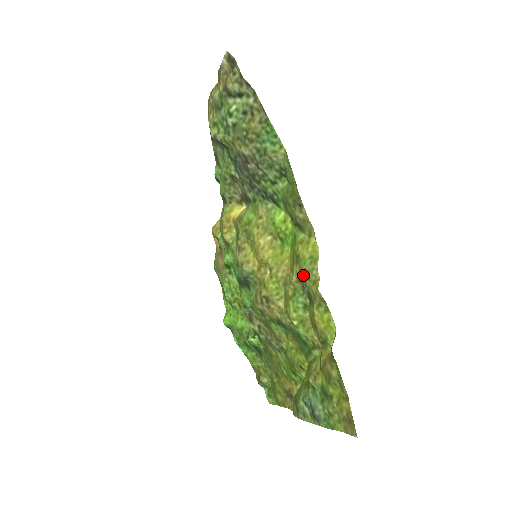
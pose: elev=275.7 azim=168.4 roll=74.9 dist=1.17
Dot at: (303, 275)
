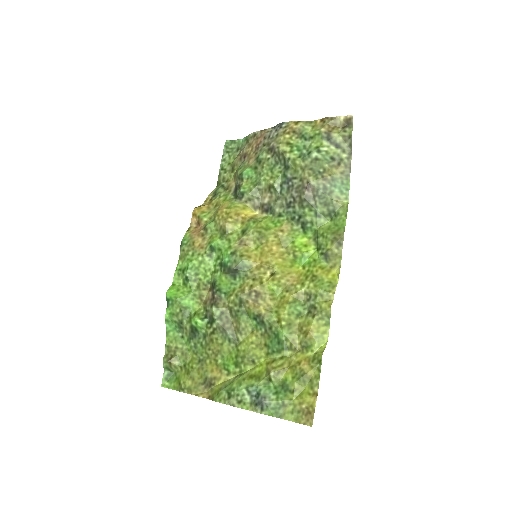
Dot at: (317, 291)
